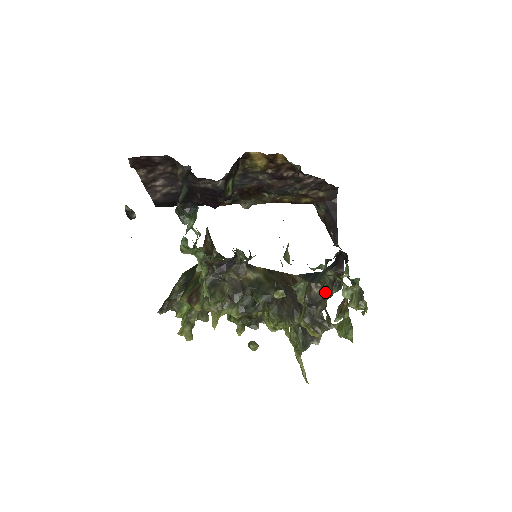
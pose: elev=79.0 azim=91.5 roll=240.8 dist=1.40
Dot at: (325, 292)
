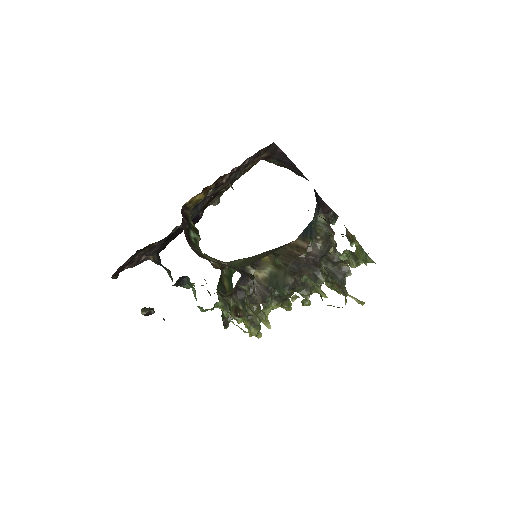
Dot at: (327, 237)
